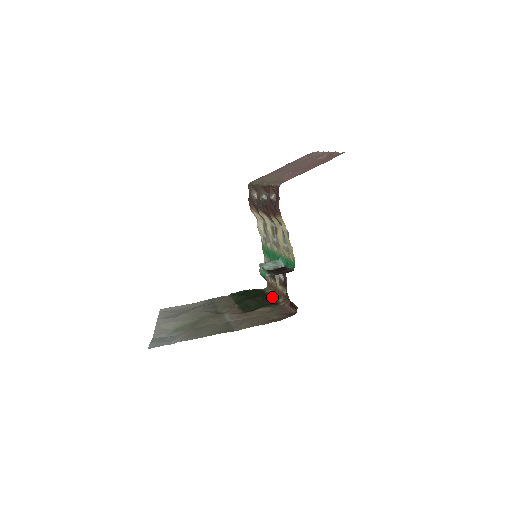
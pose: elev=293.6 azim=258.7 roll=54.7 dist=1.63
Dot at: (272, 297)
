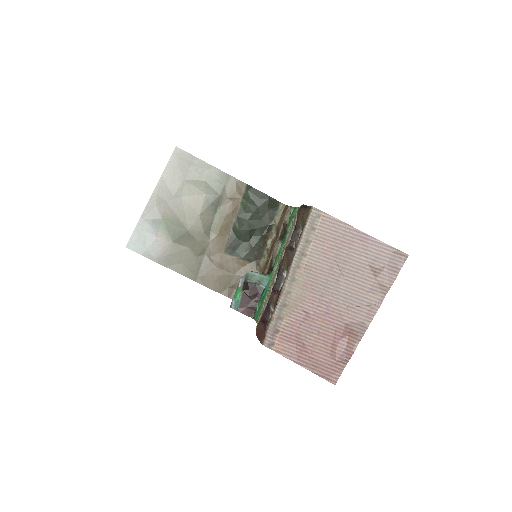
Dot at: (268, 239)
